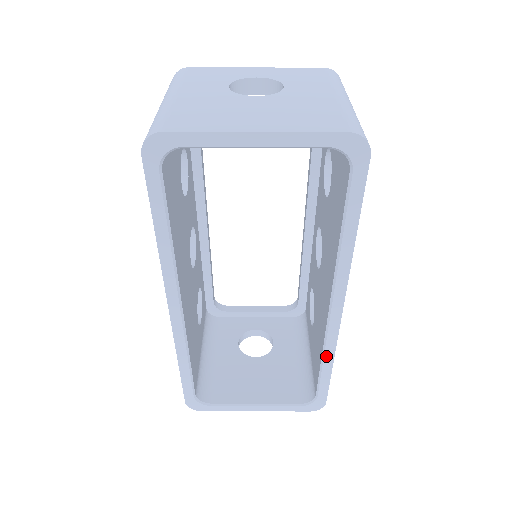
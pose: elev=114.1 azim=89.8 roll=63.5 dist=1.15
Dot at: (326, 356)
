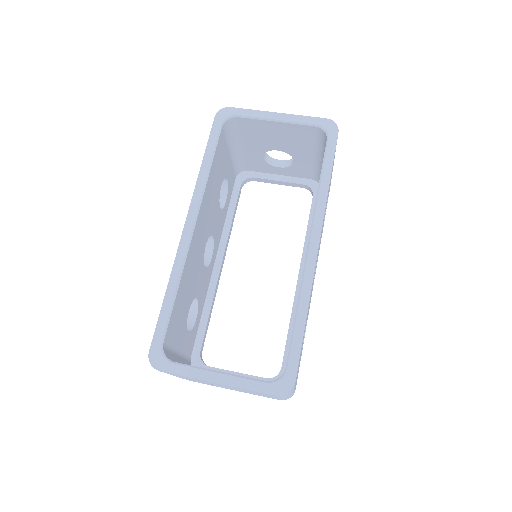
Dot at: (301, 302)
